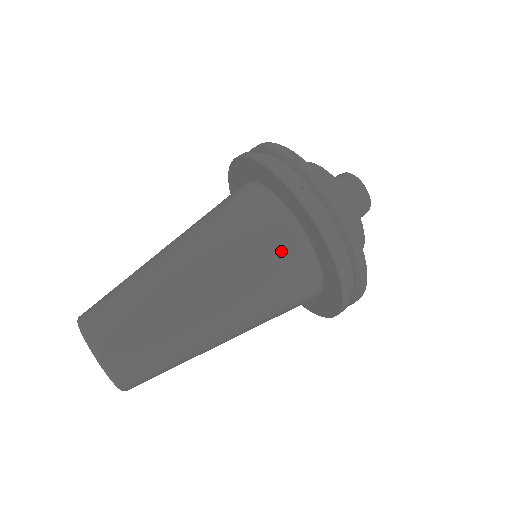
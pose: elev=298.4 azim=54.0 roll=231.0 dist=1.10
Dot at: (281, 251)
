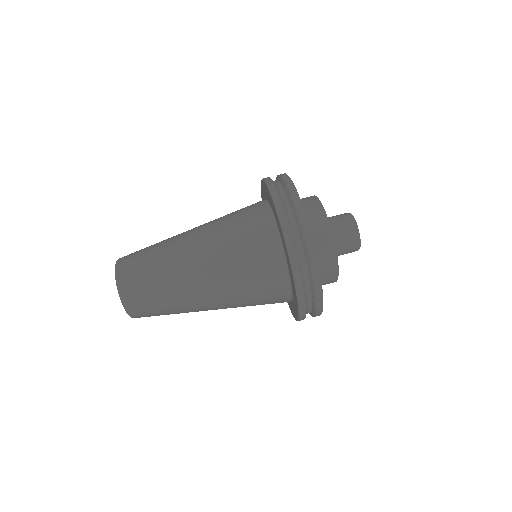
Dot at: (255, 231)
